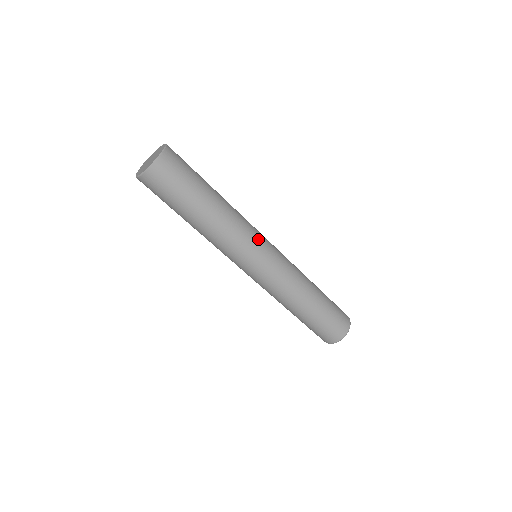
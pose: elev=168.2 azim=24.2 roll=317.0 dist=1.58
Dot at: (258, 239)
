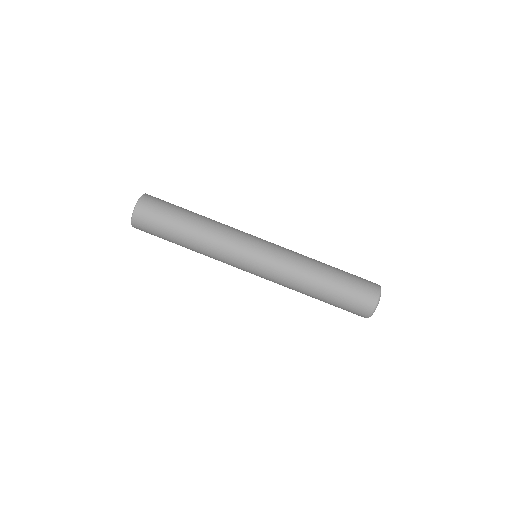
Dot at: (243, 244)
